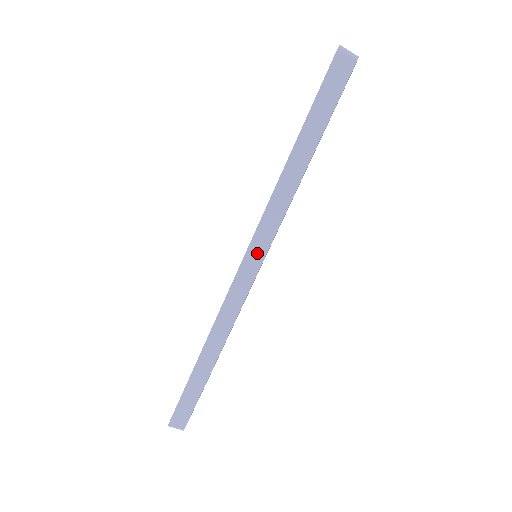
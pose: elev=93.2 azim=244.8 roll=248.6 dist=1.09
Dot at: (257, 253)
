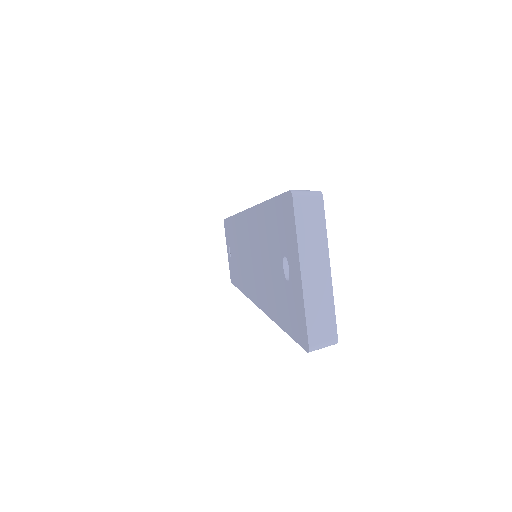
Dot at: occluded
